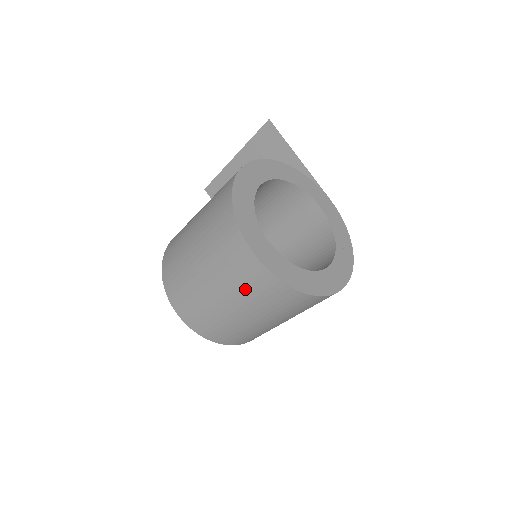
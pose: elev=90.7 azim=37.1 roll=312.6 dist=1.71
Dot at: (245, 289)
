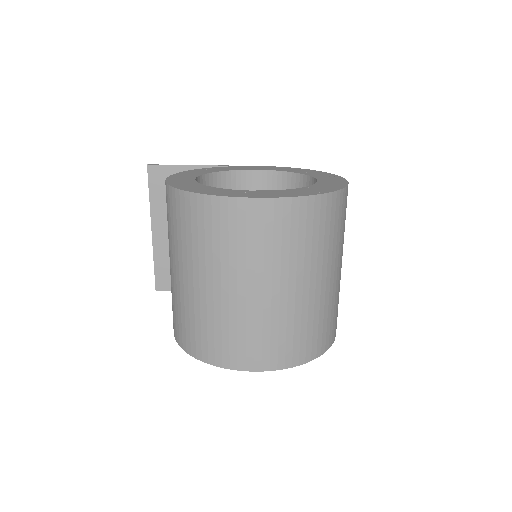
Dot at: (281, 248)
